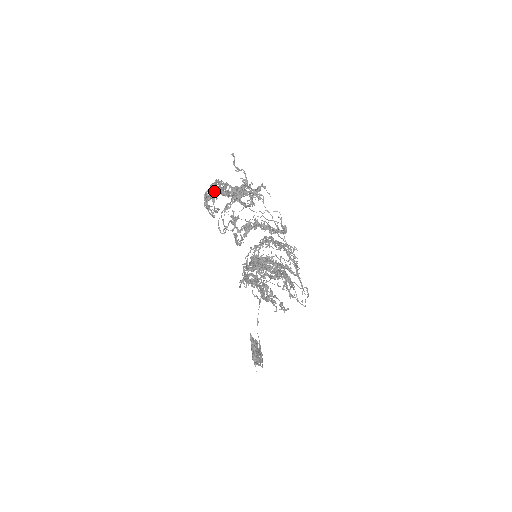
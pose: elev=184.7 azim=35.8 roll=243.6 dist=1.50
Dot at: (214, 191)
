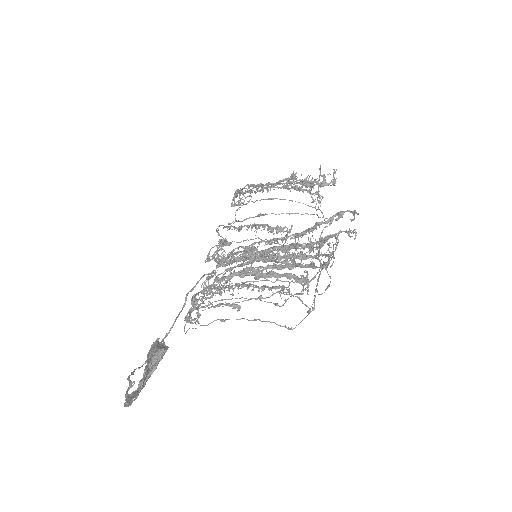
Dot at: (268, 183)
